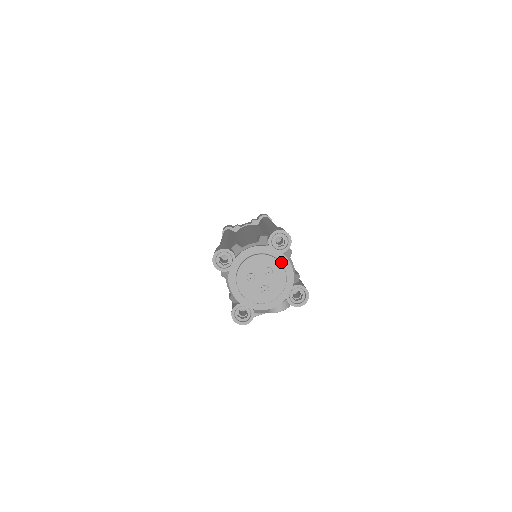
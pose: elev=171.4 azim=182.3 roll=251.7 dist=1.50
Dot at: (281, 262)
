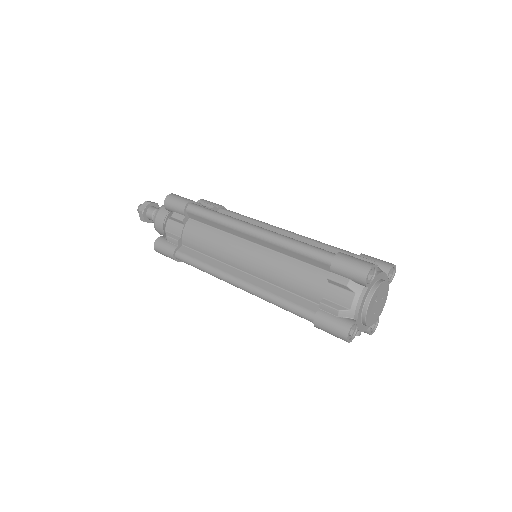
Dot at: occluded
